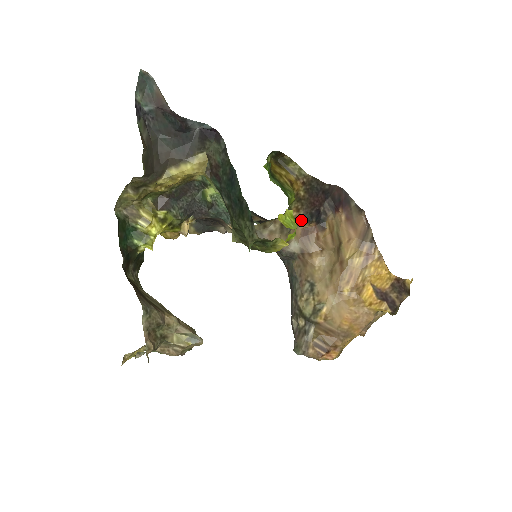
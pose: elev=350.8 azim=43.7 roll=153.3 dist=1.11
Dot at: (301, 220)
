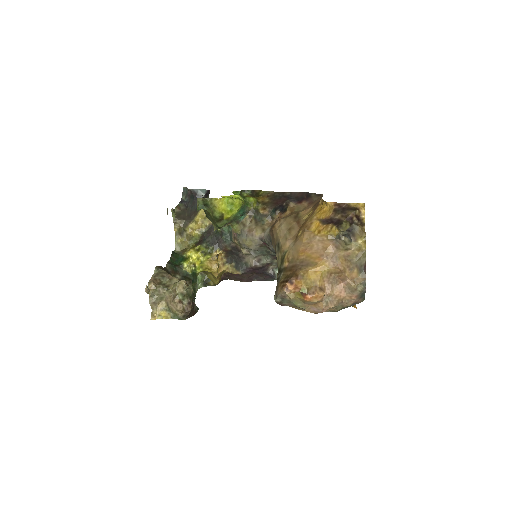
Dot at: (270, 215)
